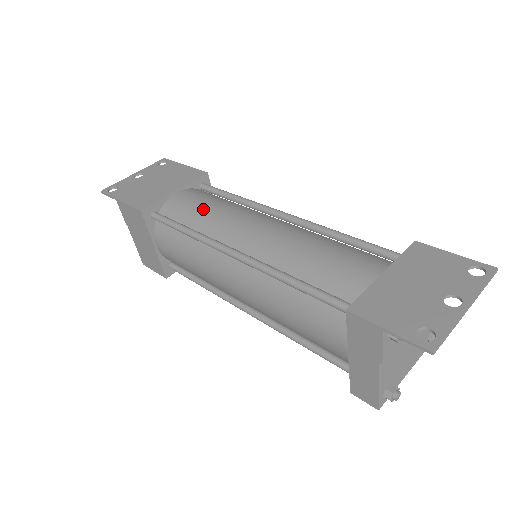
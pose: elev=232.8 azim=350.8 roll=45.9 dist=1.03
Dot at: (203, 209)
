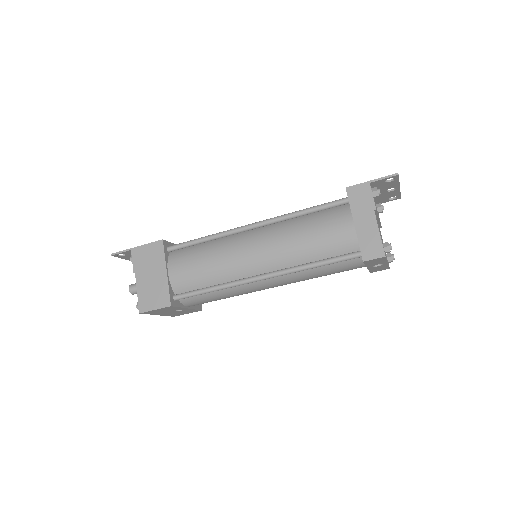
Dot at: occluded
